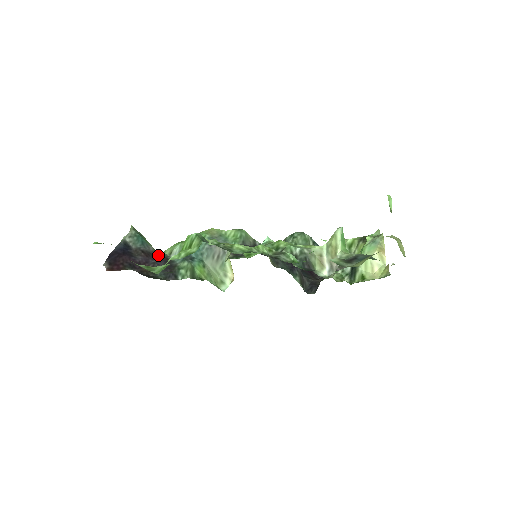
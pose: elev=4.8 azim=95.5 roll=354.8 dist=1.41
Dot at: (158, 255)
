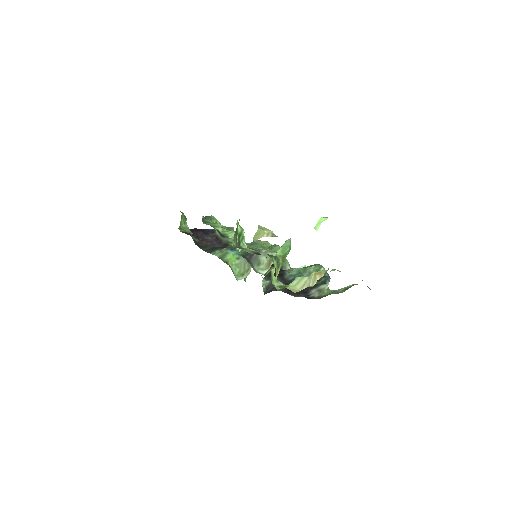
Dot at: (226, 244)
